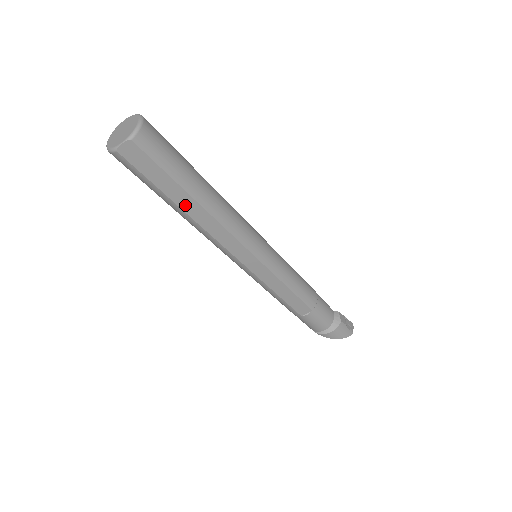
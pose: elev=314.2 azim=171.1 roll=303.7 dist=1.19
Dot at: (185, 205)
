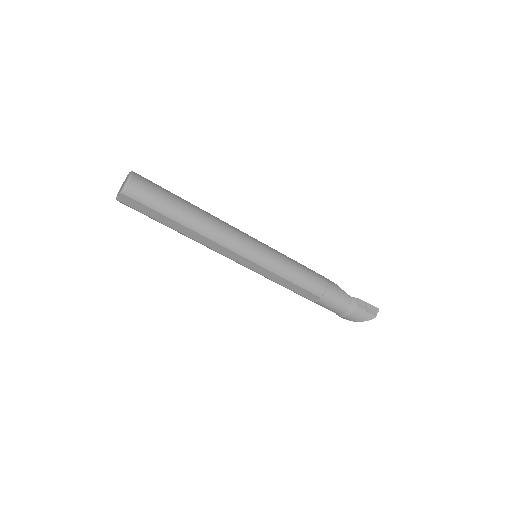
Dot at: (177, 228)
